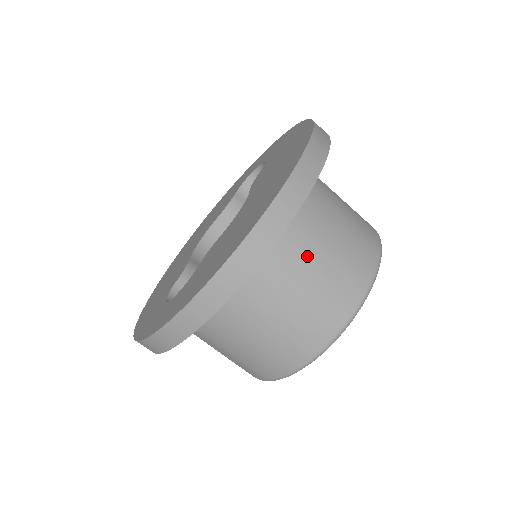
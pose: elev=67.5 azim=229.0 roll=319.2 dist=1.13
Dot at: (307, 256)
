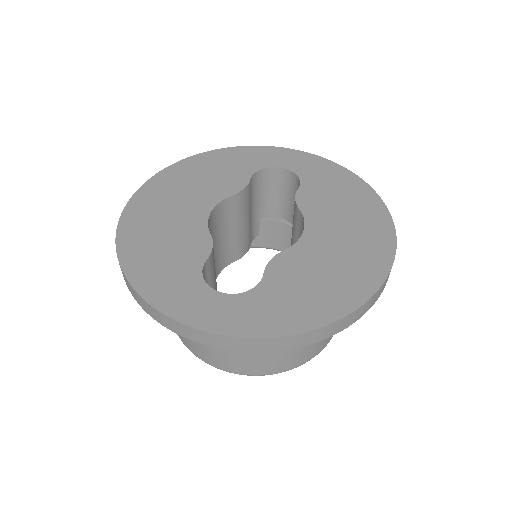
Dot at: occluded
